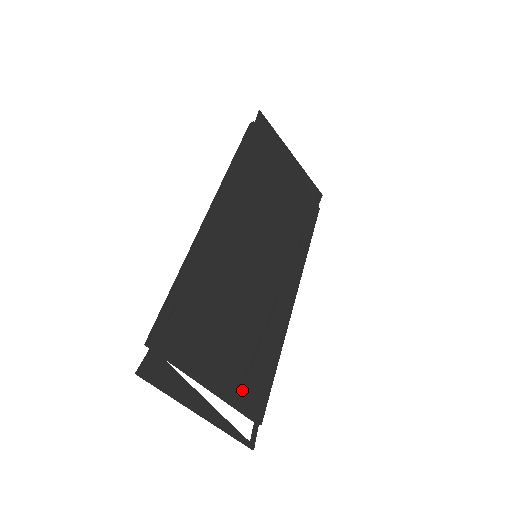
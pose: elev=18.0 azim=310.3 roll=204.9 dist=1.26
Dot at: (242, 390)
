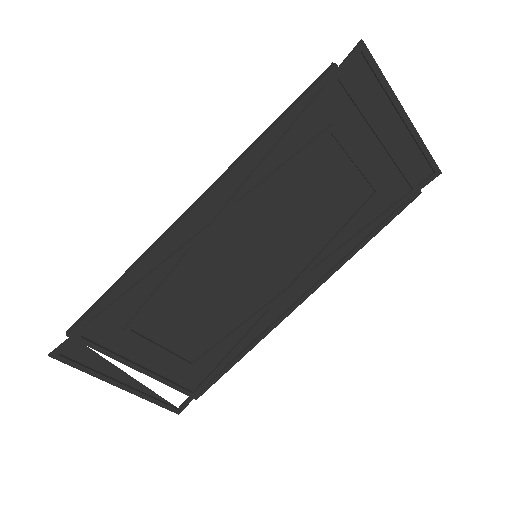
Dot at: (182, 373)
